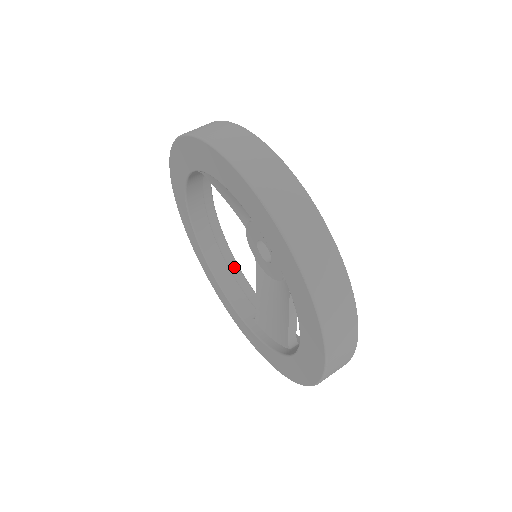
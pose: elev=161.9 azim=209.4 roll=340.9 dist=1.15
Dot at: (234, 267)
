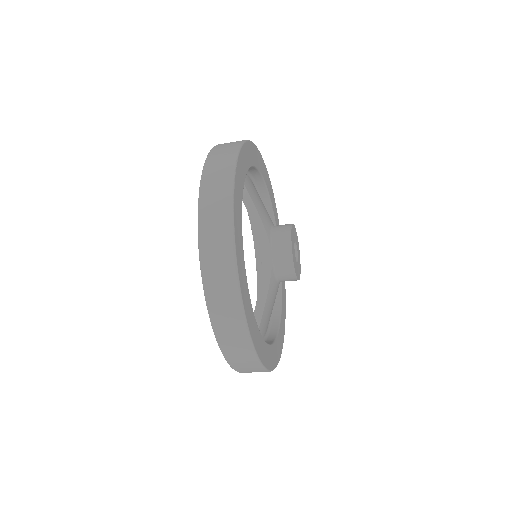
Dot at: occluded
